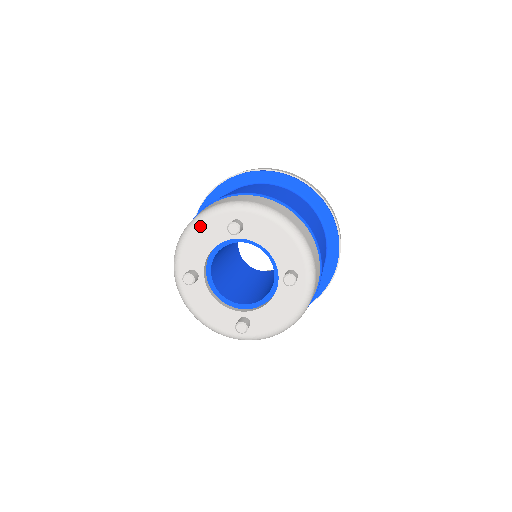
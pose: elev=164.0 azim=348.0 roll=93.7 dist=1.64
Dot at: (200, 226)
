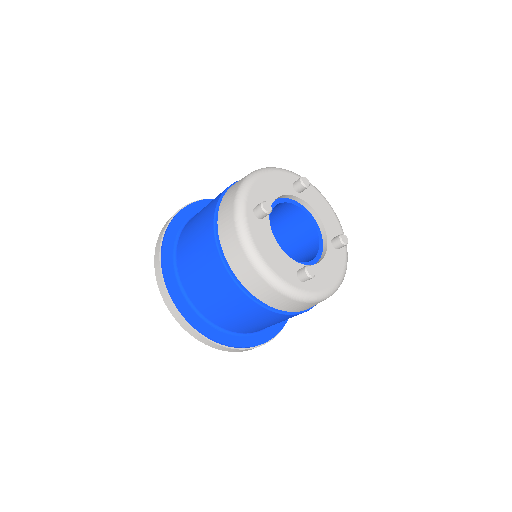
Dot at: (269, 174)
